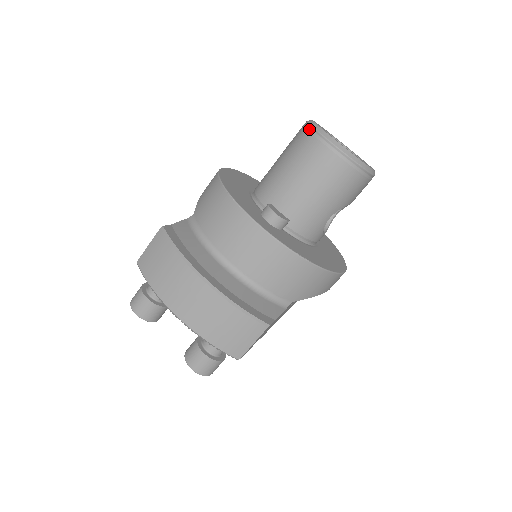
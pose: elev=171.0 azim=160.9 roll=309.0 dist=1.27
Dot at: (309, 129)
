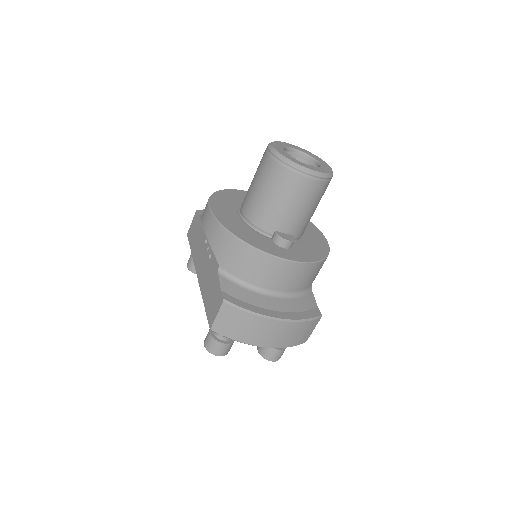
Dot at: (286, 166)
